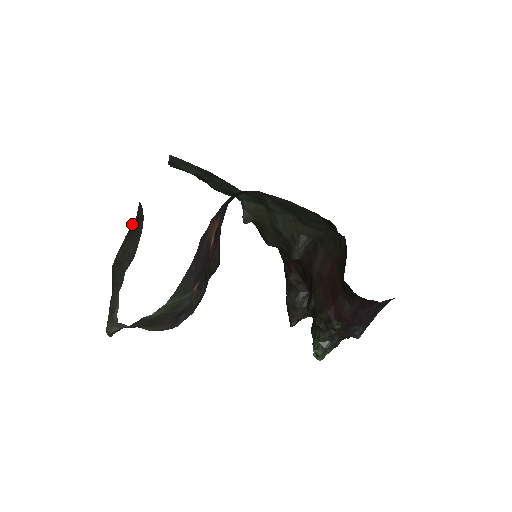
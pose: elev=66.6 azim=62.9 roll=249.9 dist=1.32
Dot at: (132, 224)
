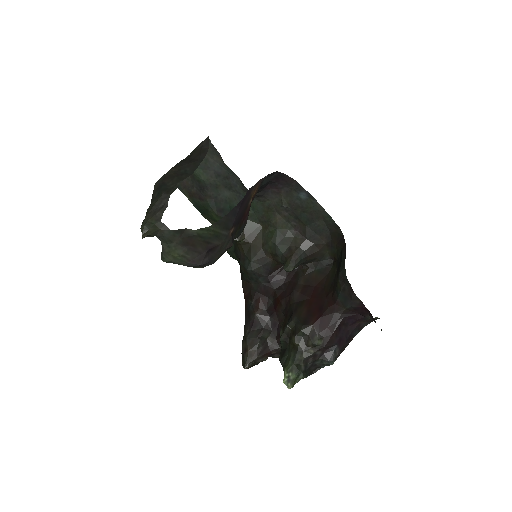
Dot at: (187, 157)
